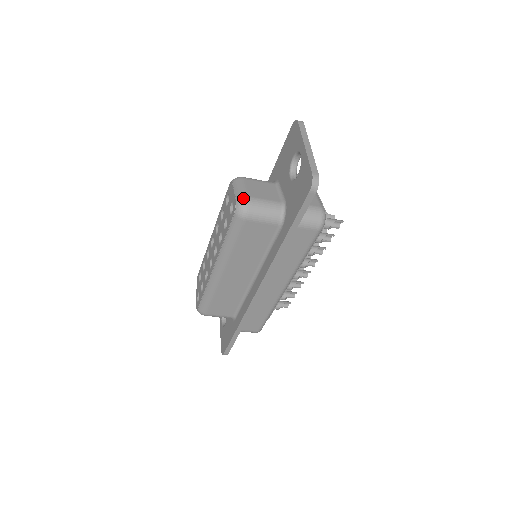
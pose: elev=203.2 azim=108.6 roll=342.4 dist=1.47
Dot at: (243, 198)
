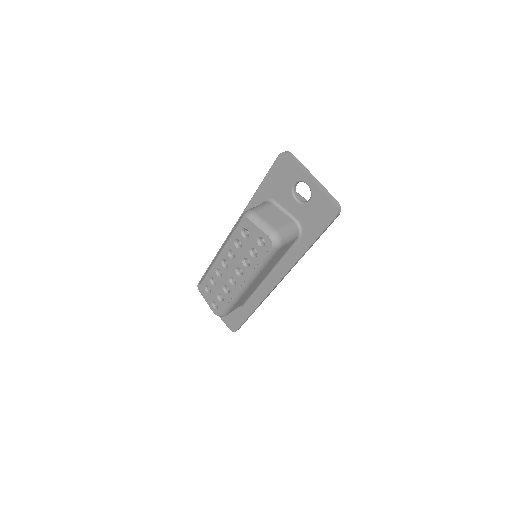
Dot at: (274, 233)
